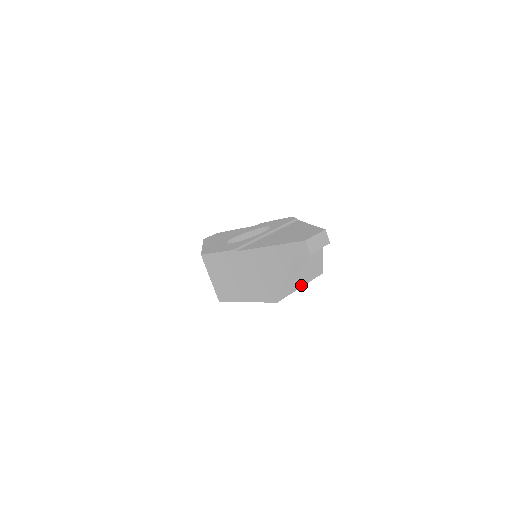
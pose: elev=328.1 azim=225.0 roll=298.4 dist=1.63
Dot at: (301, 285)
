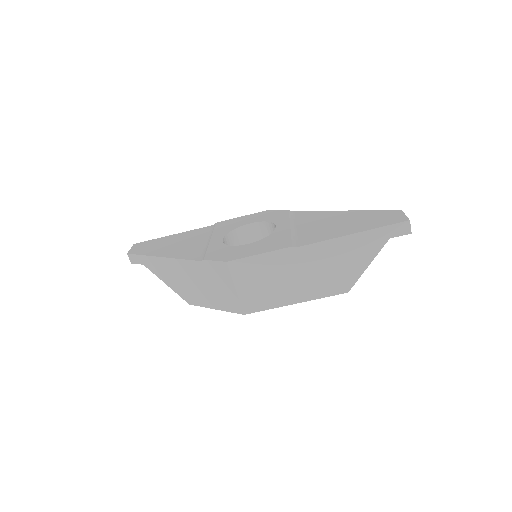
Dot at: occluded
